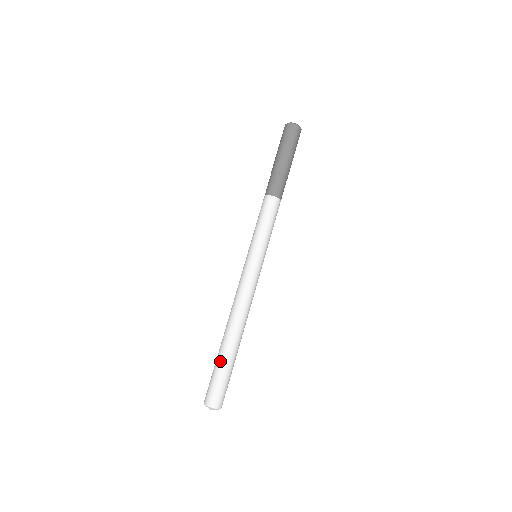
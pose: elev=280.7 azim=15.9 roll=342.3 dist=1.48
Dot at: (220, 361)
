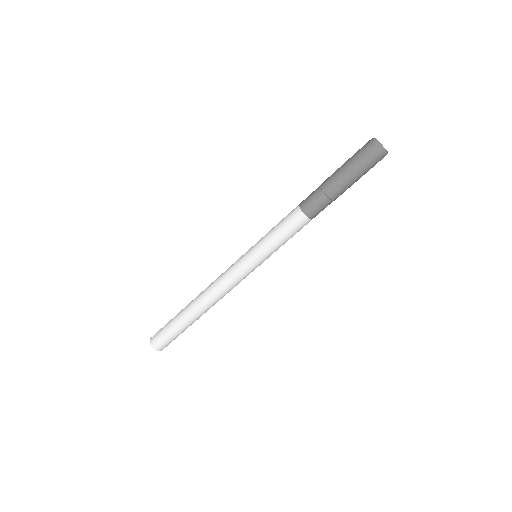
Dot at: (183, 328)
